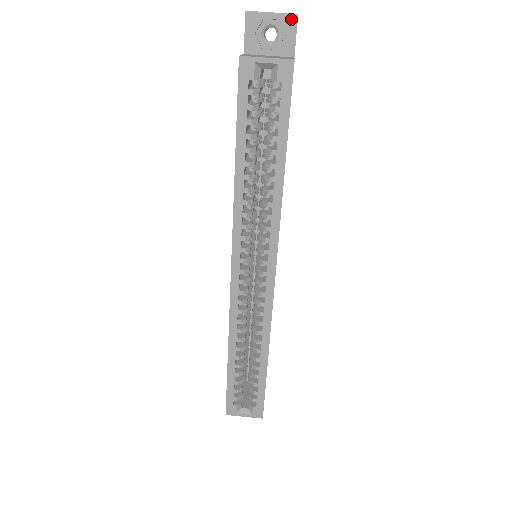
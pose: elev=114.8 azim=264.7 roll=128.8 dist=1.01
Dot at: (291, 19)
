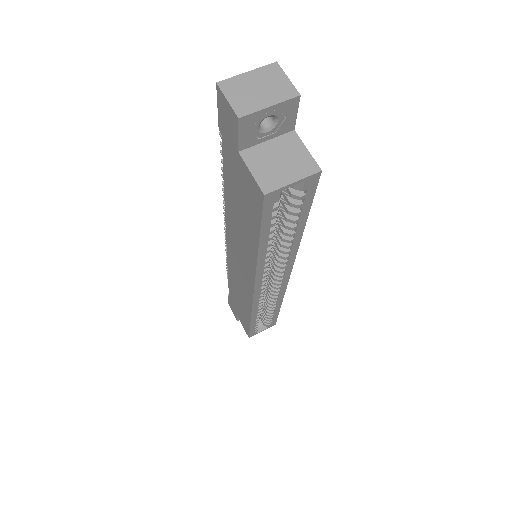
Dot at: (292, 102)
